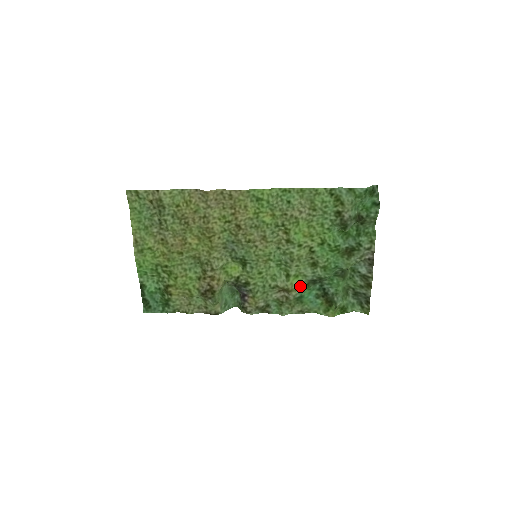
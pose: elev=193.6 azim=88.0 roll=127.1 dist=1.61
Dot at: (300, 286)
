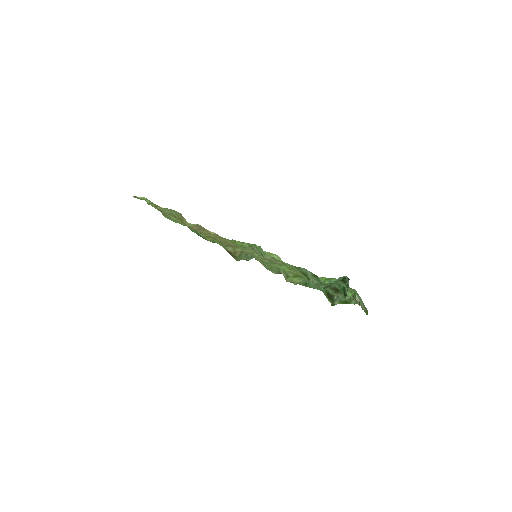
Dot at: (300, 281)
